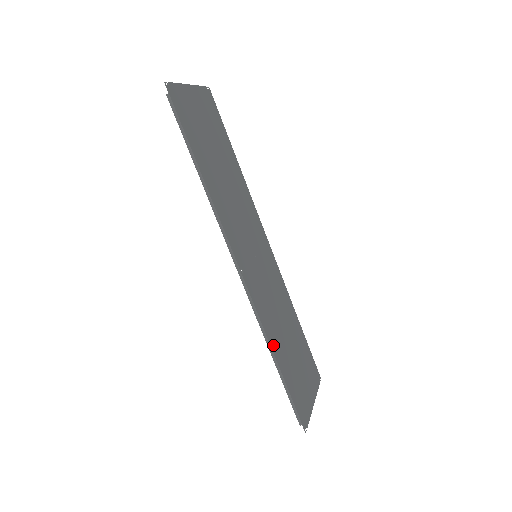
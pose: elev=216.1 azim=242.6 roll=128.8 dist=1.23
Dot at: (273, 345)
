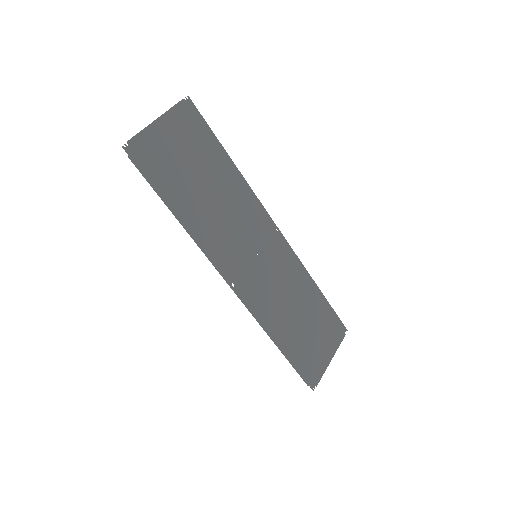
Dot at: (274, 333)
